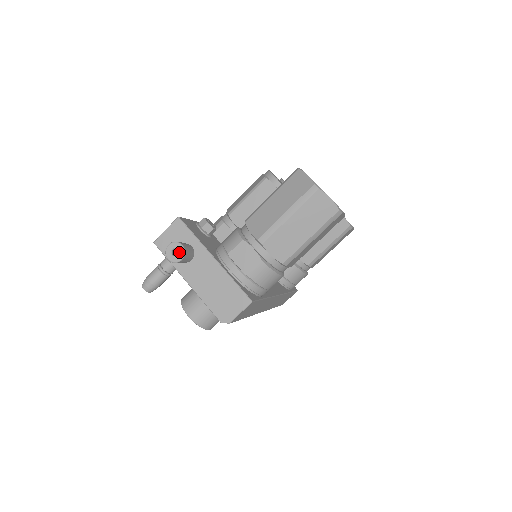
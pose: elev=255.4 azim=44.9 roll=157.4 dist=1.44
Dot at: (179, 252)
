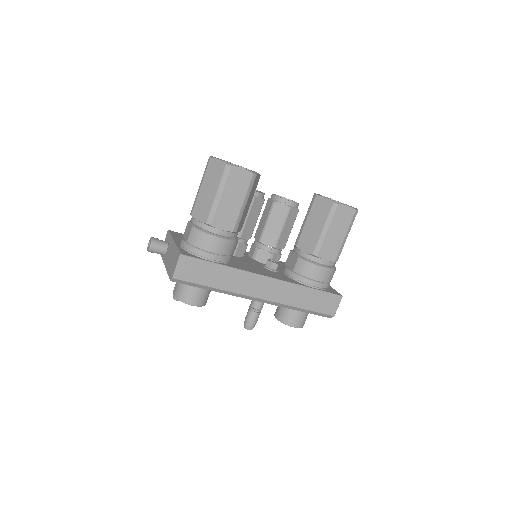
Dot at: (150, 242)
